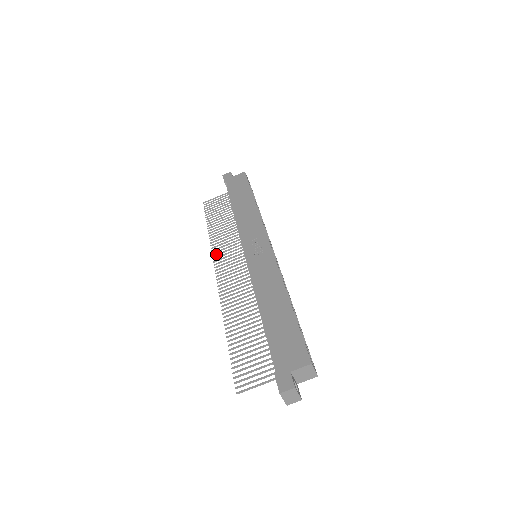
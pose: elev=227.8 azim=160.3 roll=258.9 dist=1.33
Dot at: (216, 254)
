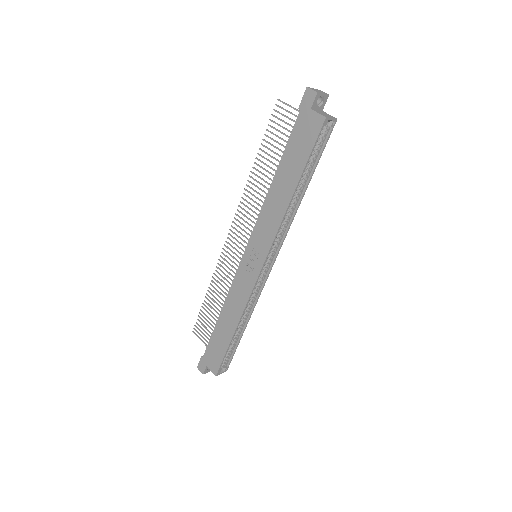
Dot at: (241, 208)
